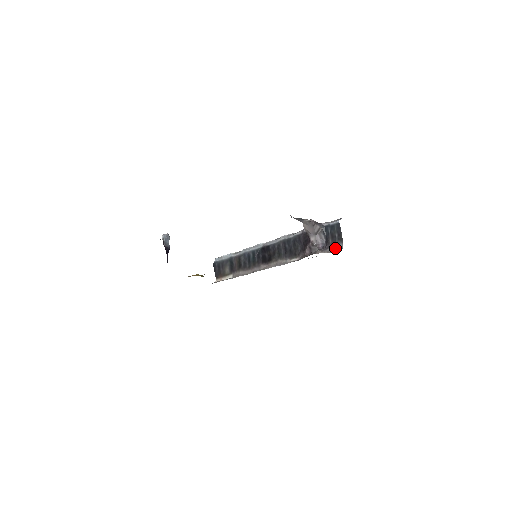
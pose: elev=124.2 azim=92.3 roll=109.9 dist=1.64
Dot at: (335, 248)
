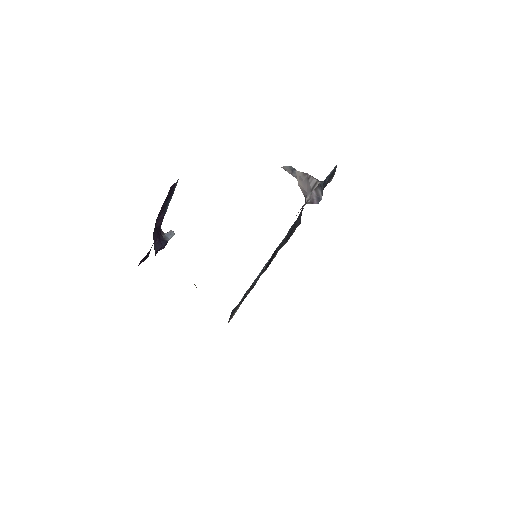
Dot at: occluded
